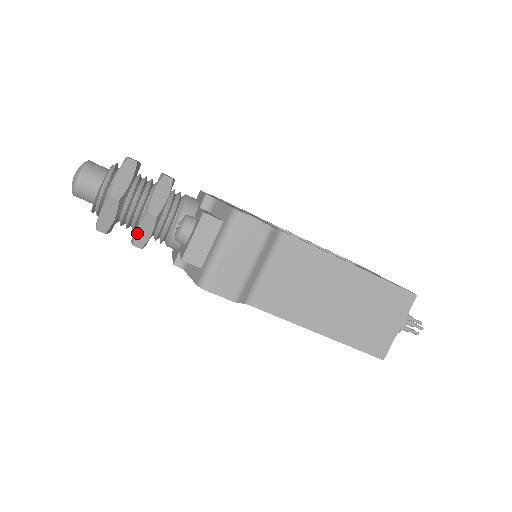
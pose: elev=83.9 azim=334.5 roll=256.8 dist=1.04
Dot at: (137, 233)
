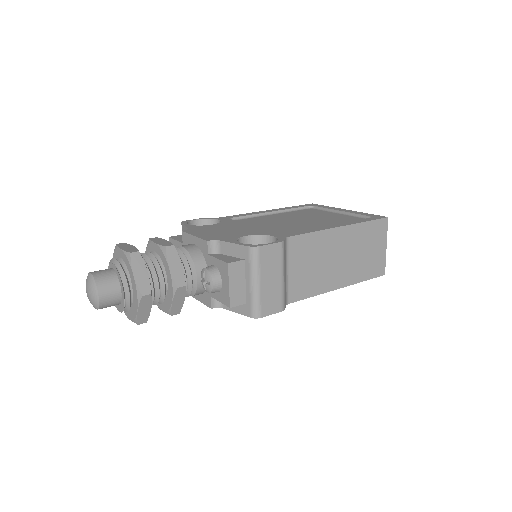
Dot at: (173, 306)
